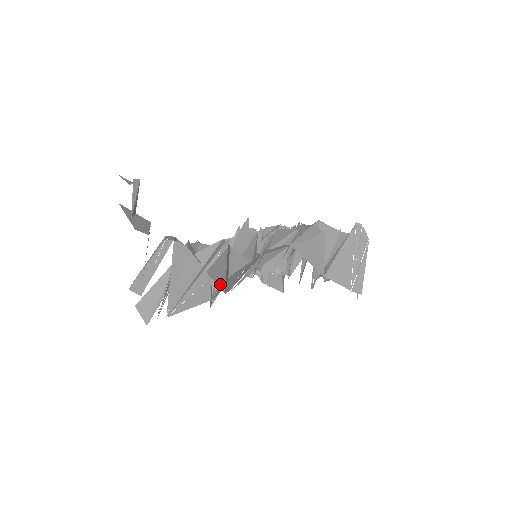
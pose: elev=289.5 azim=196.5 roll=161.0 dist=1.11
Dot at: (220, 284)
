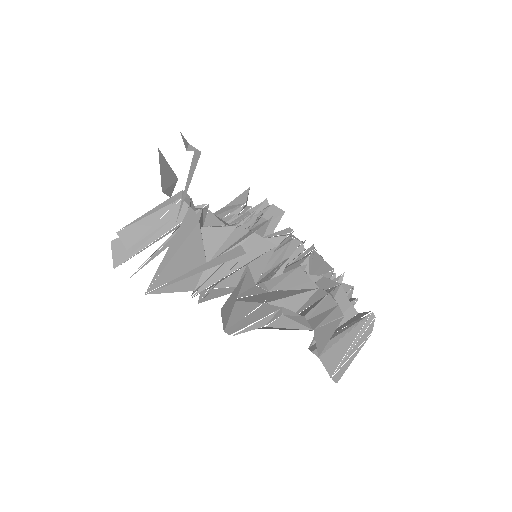
Dot at: (225, 321)
